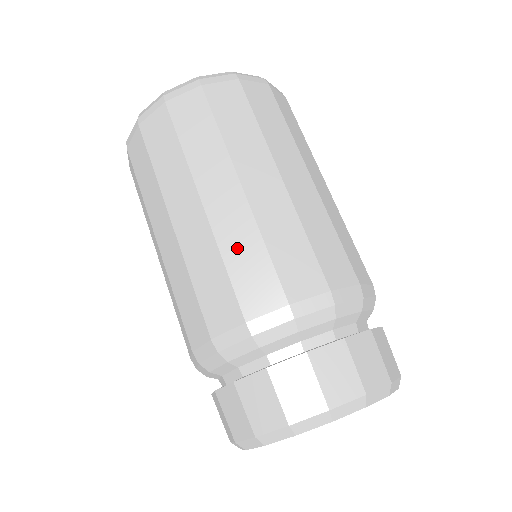
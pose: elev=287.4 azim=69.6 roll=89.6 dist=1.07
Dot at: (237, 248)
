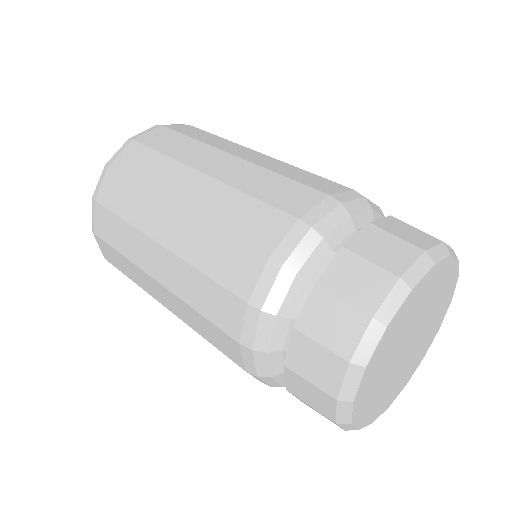
Dot at: (192, 292)
